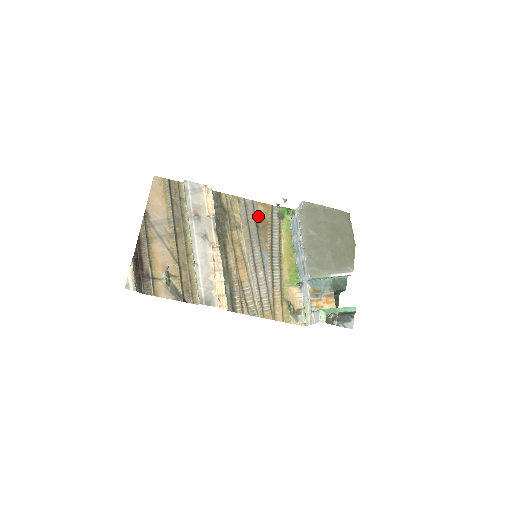
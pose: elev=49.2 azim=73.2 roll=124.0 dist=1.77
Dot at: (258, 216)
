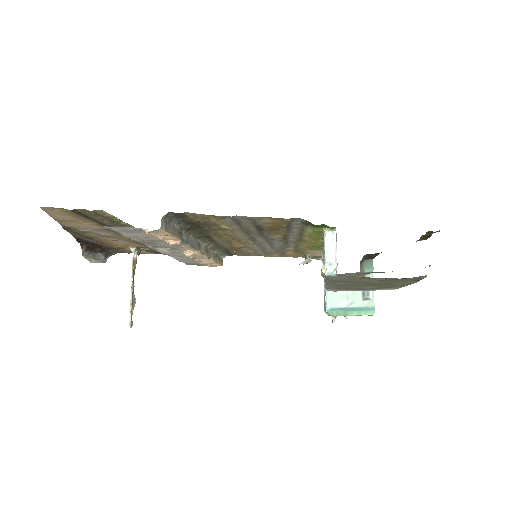
Dot at: (262, 224)
